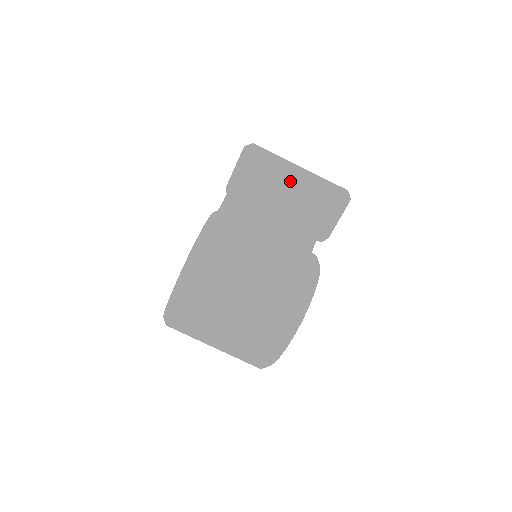
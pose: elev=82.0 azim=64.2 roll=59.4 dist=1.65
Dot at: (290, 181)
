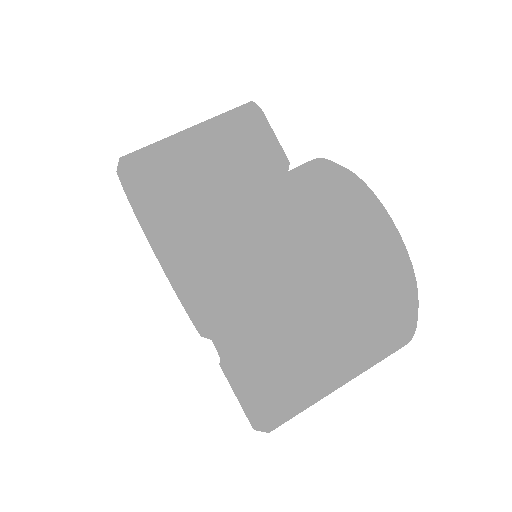
Dot at: (193, 149)
